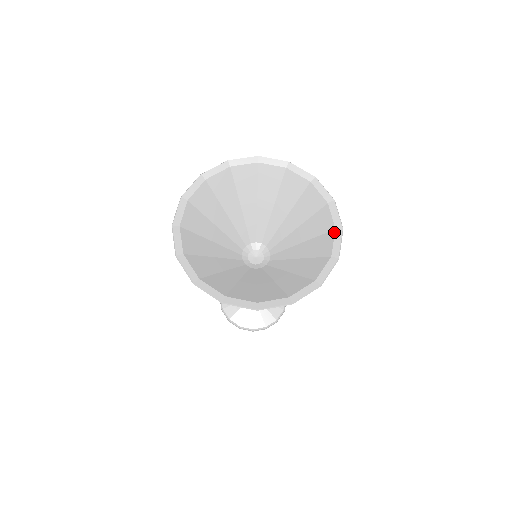
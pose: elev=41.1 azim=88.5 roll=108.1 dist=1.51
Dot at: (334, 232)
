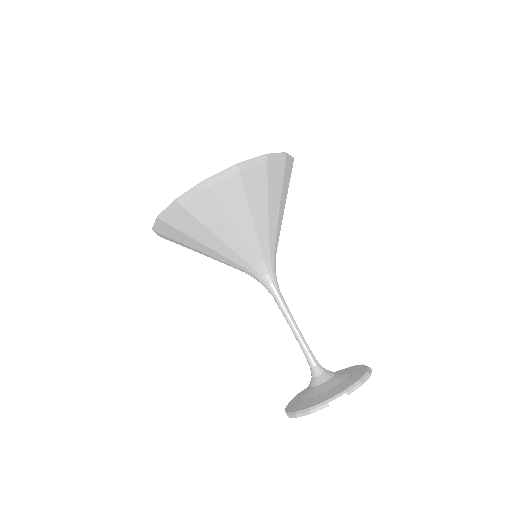
Dot at: occluded
